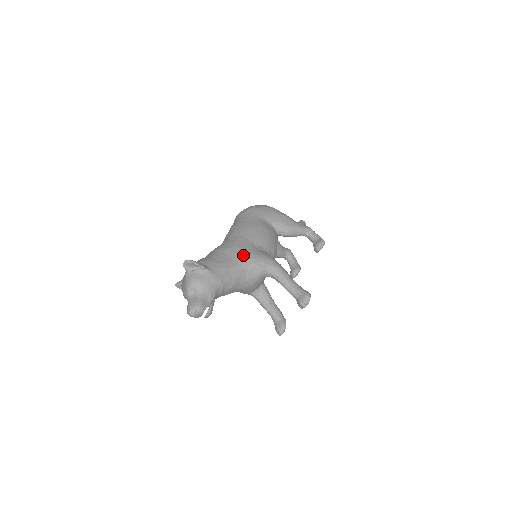
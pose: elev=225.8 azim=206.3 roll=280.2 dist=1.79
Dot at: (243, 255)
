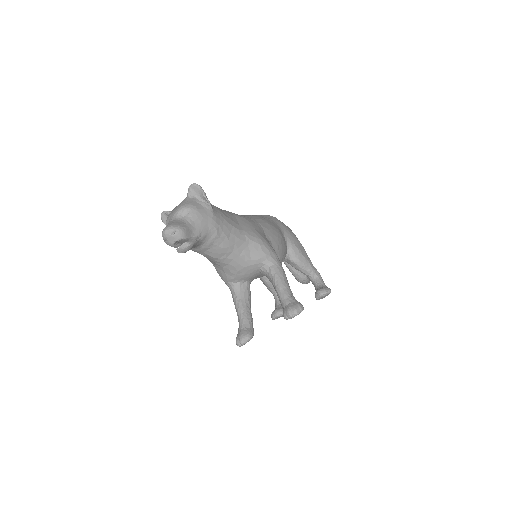
Dot at: (252, 230)
